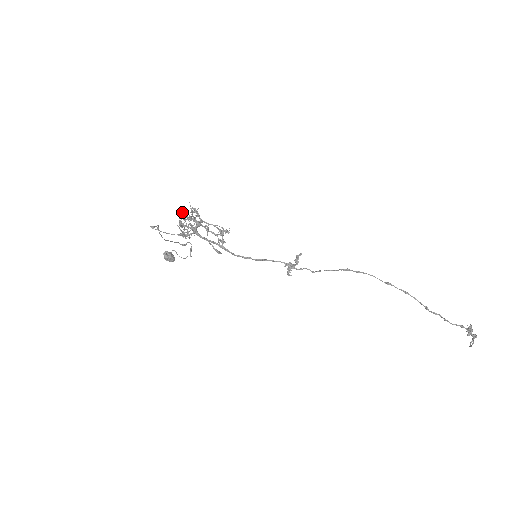
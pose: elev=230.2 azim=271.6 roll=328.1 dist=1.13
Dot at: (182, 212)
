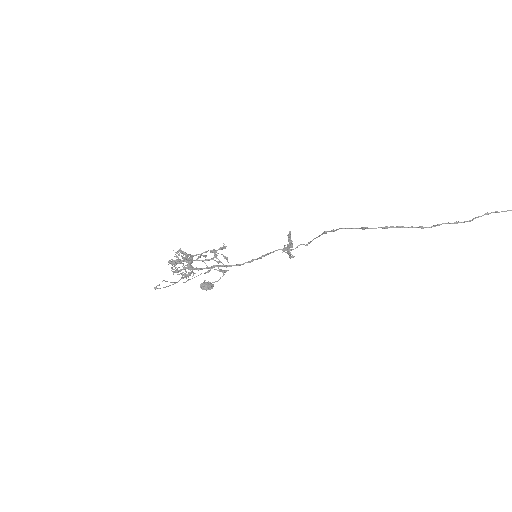
Dot at: (169, 262)
